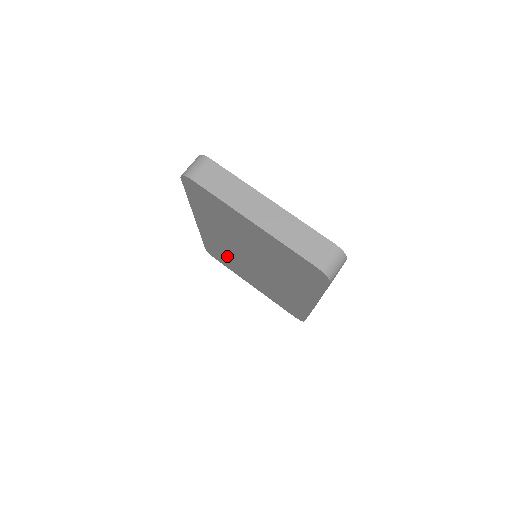
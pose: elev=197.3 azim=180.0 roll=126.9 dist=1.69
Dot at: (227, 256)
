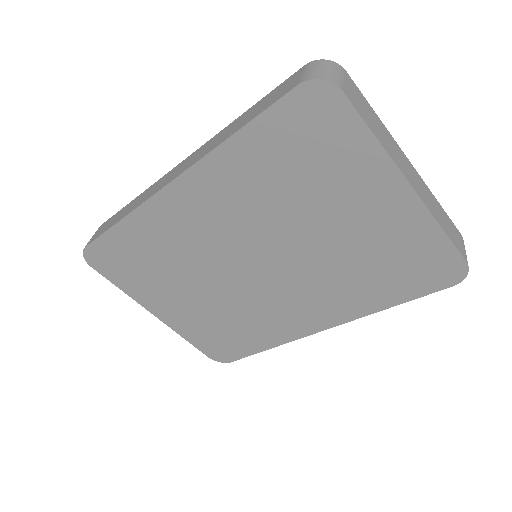
Dot at: (162, 258)
